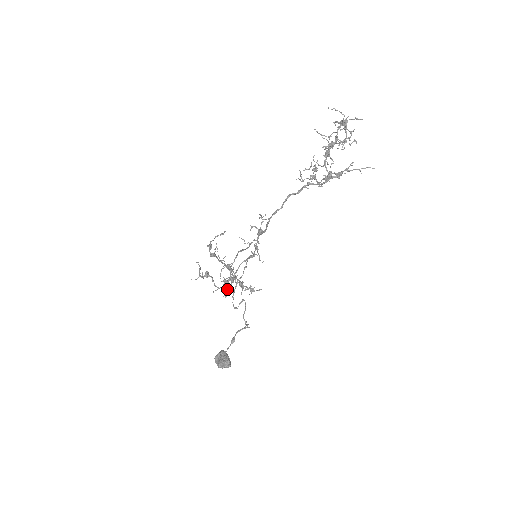
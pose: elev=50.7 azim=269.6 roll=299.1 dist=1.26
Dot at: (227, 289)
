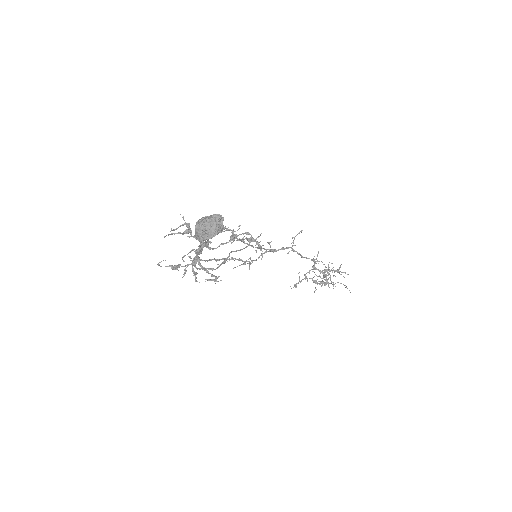
Dot at: (202, 248)
